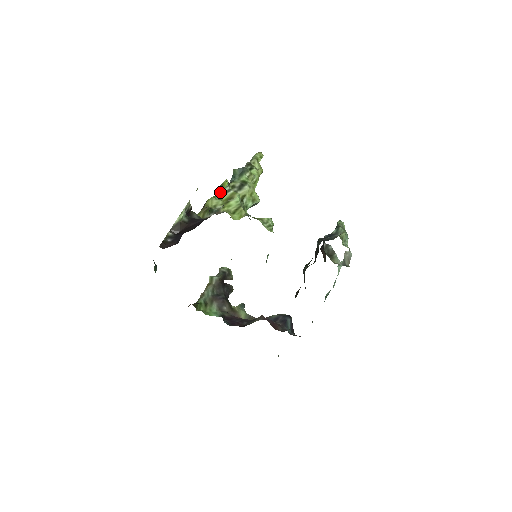
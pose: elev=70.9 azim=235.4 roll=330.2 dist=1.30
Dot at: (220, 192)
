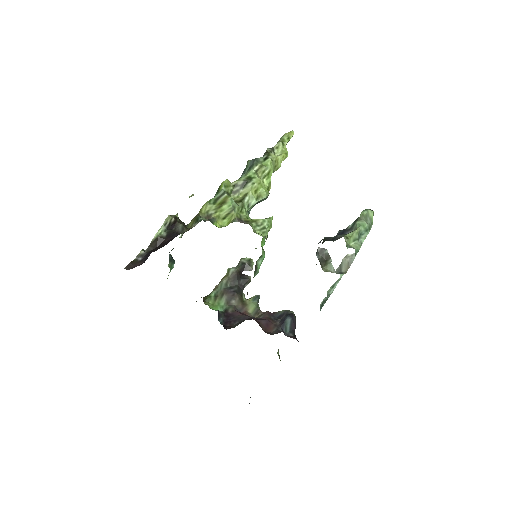
Dot at: (216, 195)
